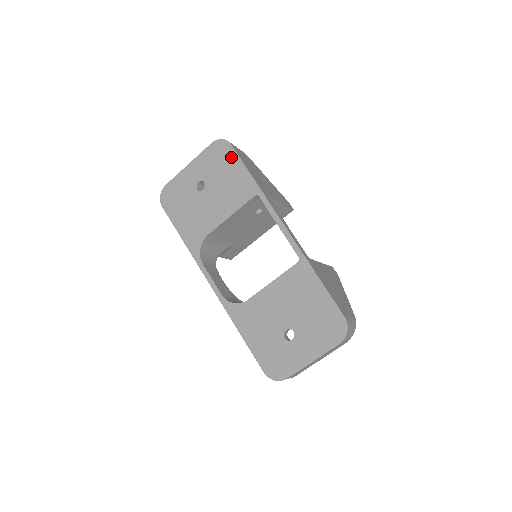
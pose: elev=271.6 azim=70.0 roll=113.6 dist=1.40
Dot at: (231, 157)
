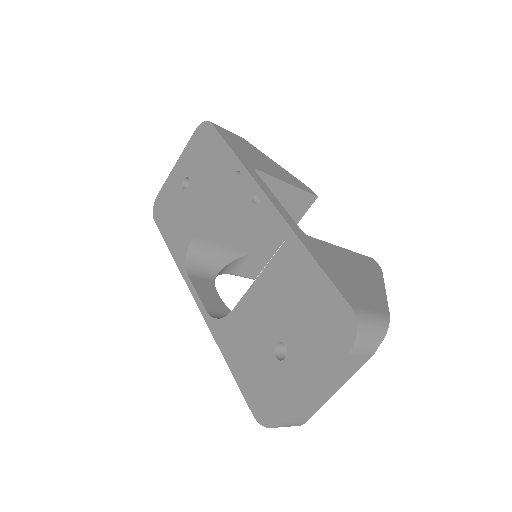
Dot at: (212, 137)
